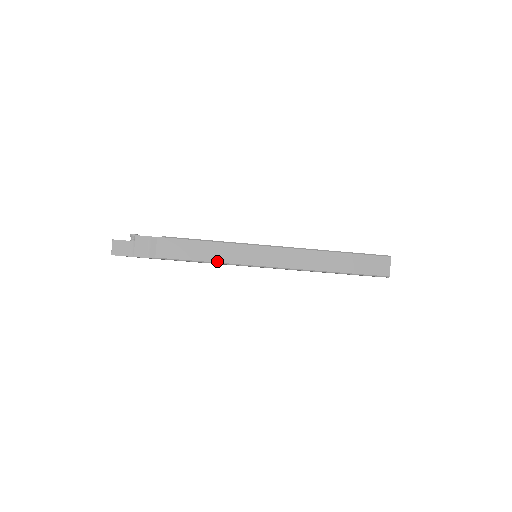
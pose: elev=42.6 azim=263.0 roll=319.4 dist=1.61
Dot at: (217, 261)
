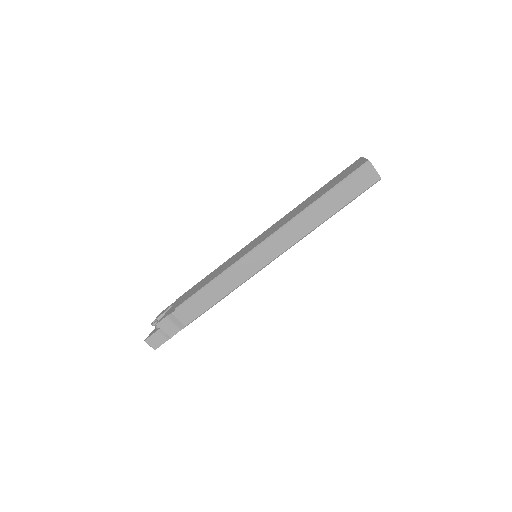
Dot at: (231, 290)
